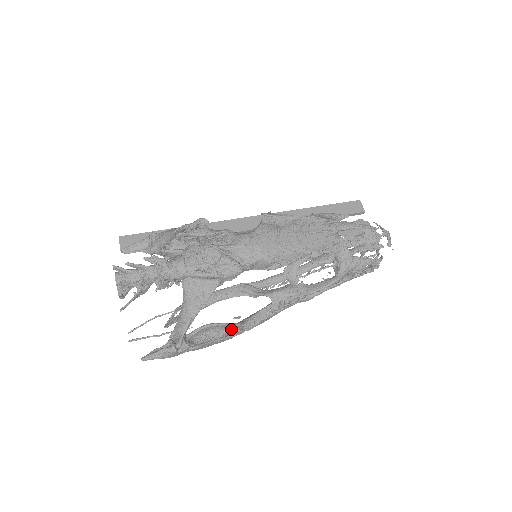
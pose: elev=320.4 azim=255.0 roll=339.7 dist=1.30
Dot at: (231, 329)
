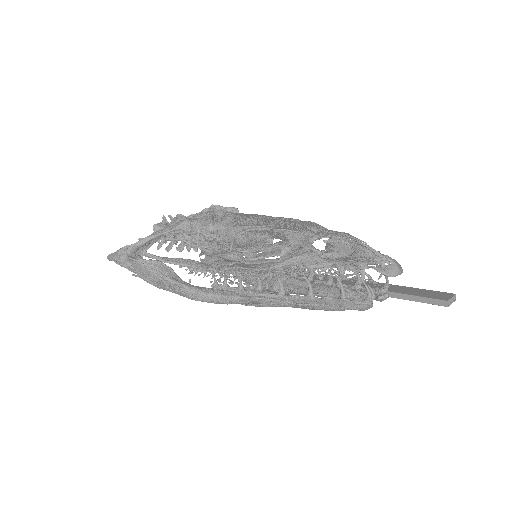
Dot at: (175, 283)
